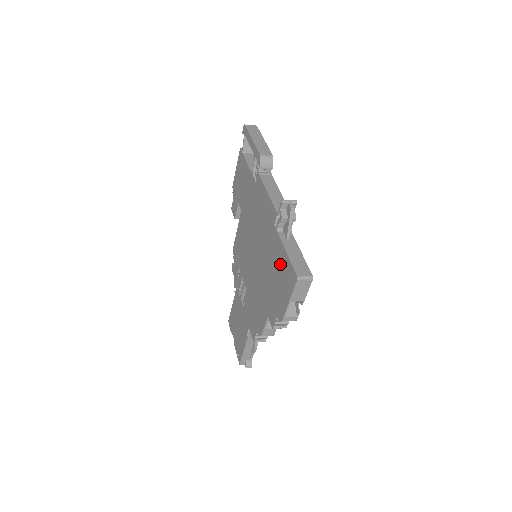
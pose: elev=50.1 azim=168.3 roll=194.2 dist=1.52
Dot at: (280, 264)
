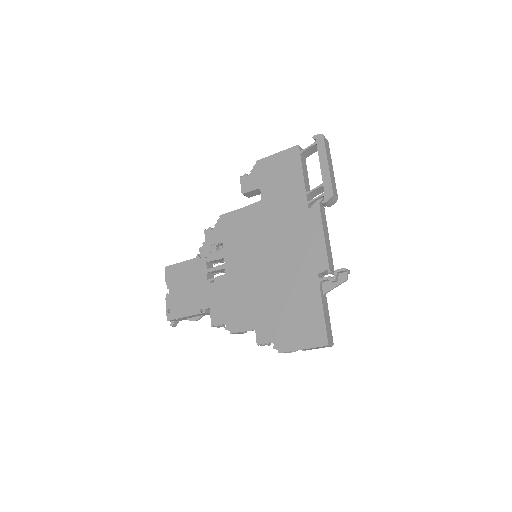
Dot at: (307, 311)
